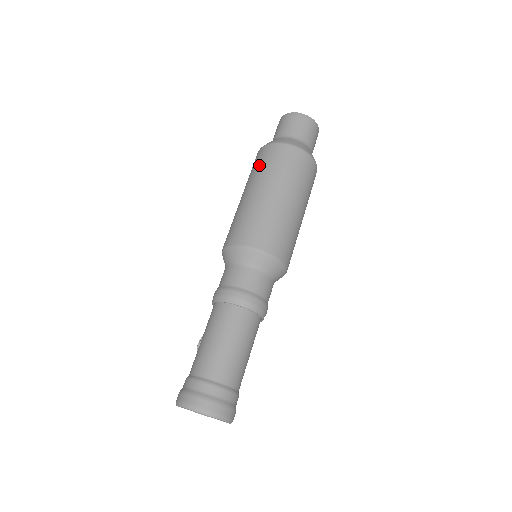
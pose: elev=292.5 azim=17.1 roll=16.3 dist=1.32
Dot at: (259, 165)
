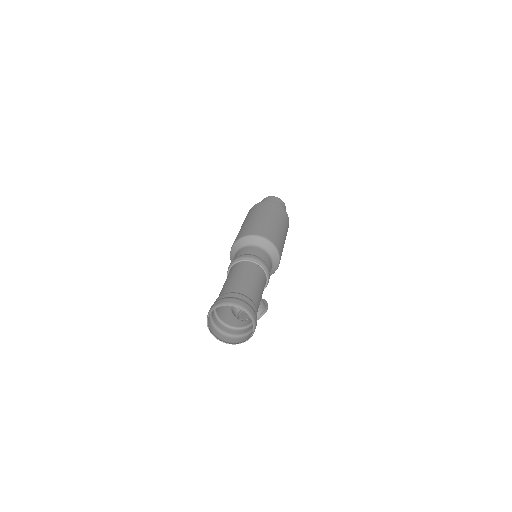
Dot at: occluded
